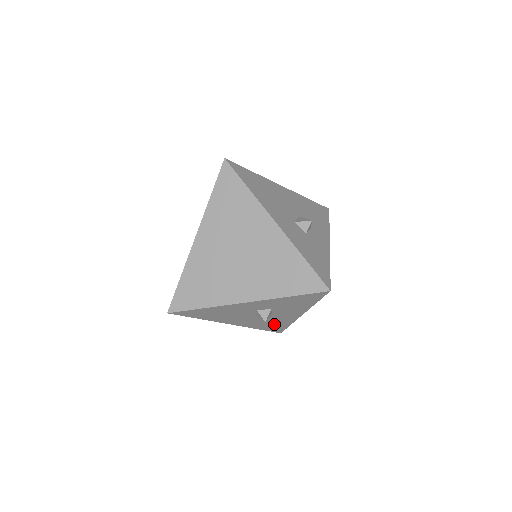
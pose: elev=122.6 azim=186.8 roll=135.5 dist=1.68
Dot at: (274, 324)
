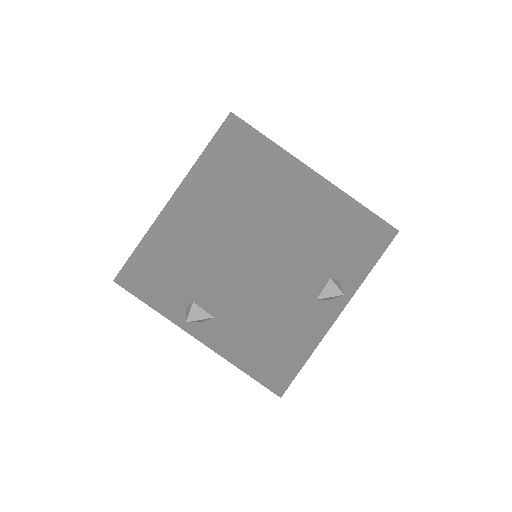
Dot at: (301, 351)
